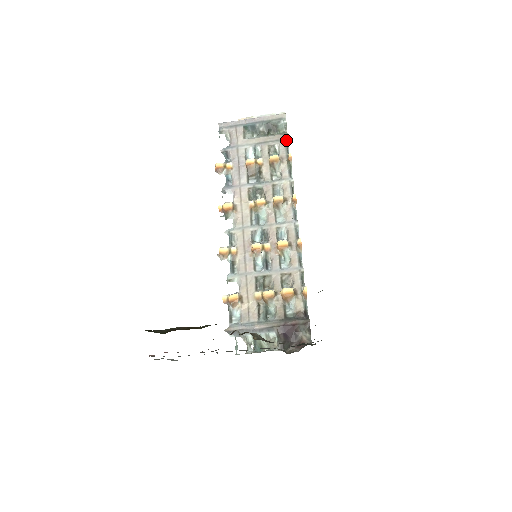
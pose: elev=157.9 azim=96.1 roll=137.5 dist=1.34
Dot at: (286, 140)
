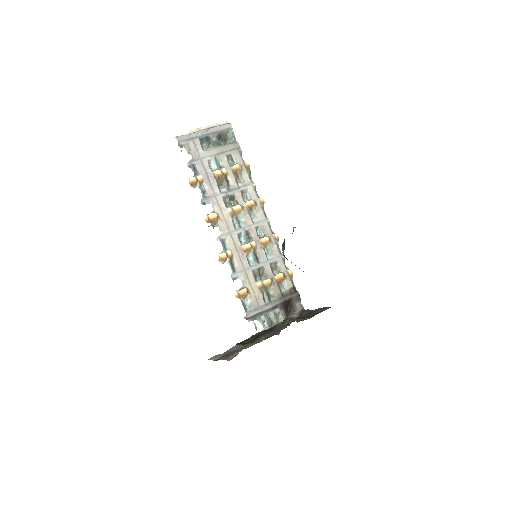
Dot at: (239, 149)
